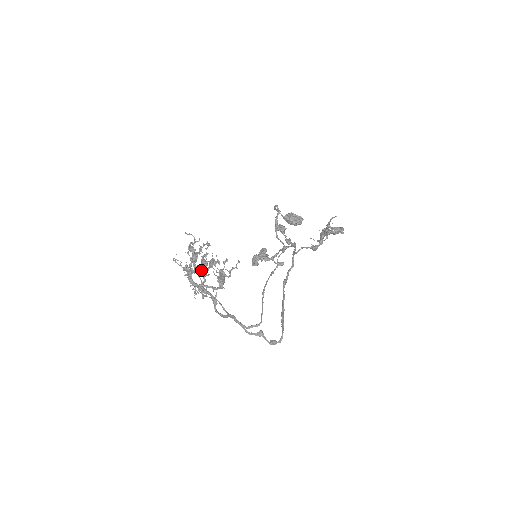
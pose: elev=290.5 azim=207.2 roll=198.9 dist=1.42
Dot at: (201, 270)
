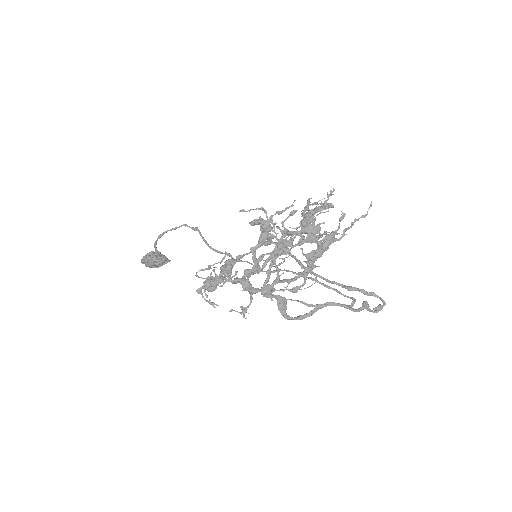
Dot at: (326, 233)
